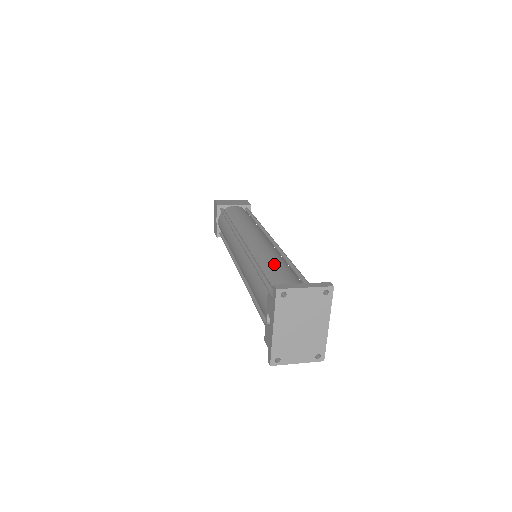
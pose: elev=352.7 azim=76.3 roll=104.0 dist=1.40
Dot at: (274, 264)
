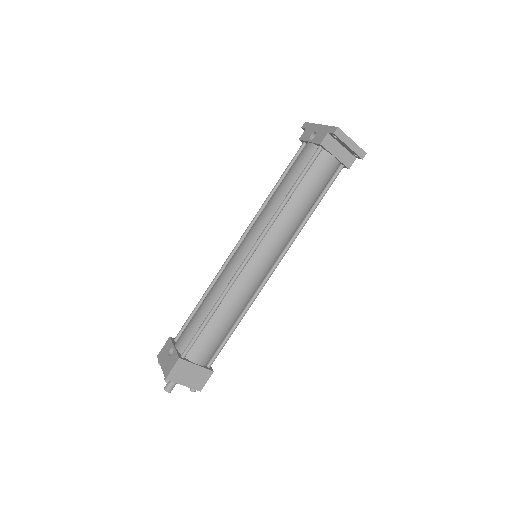
Dot at: occluded
